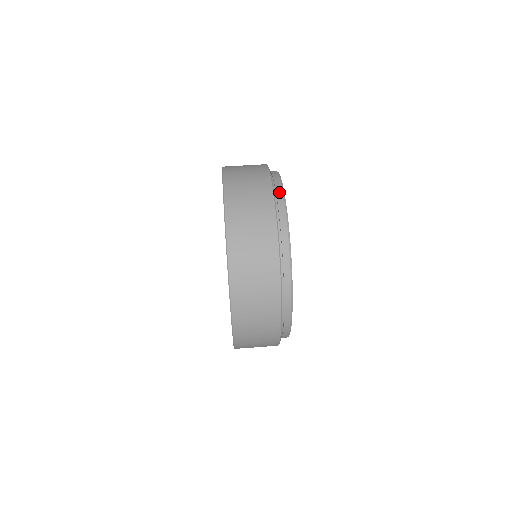
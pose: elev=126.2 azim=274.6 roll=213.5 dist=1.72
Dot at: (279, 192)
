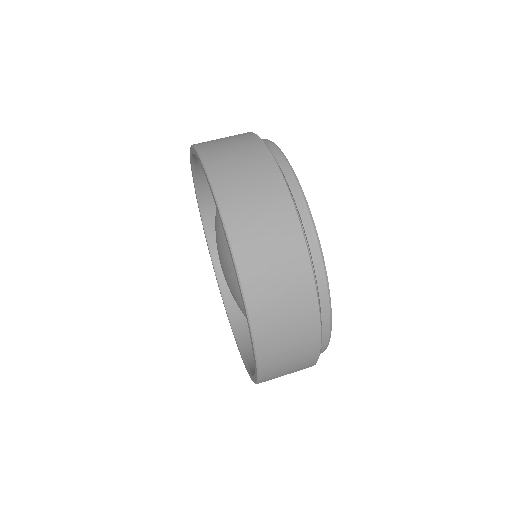
Dot at: (306, 220)
